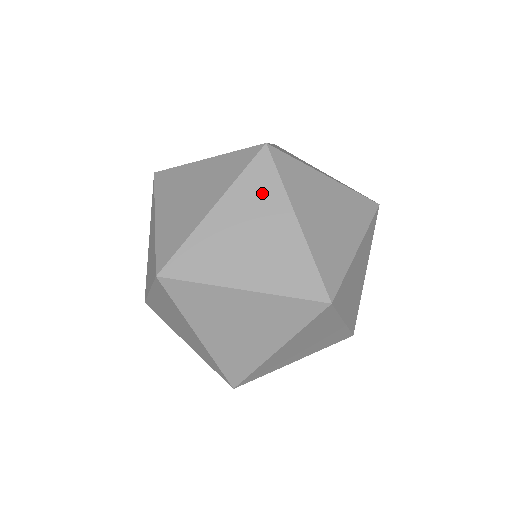
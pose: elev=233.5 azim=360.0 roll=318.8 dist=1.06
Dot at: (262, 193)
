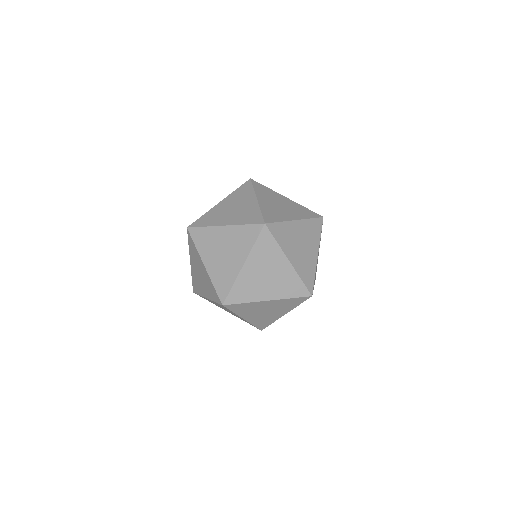
Dot at: (267, 192)
